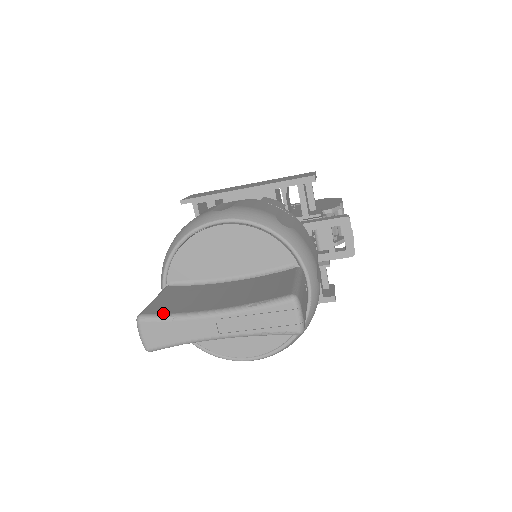
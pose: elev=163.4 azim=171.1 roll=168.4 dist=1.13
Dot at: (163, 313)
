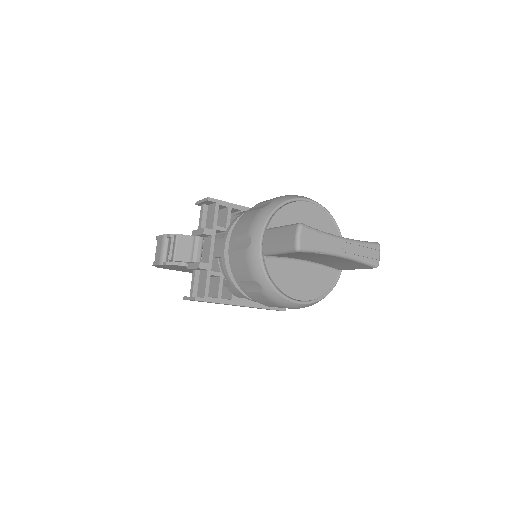
Dot at: (313, 228)
